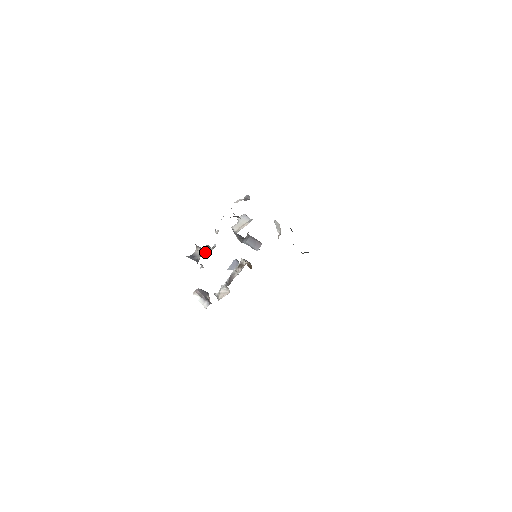
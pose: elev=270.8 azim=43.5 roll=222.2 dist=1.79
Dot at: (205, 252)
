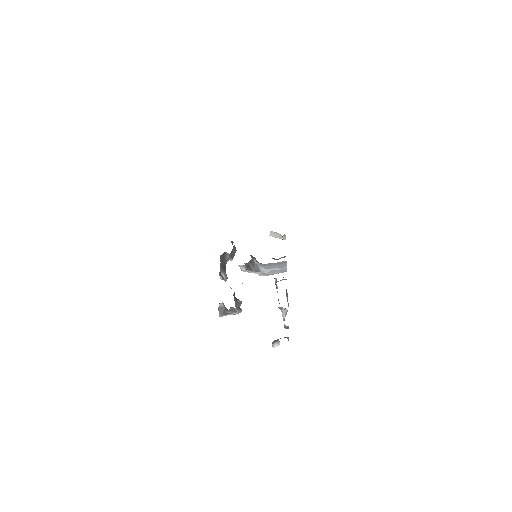
Dot at: occluded
